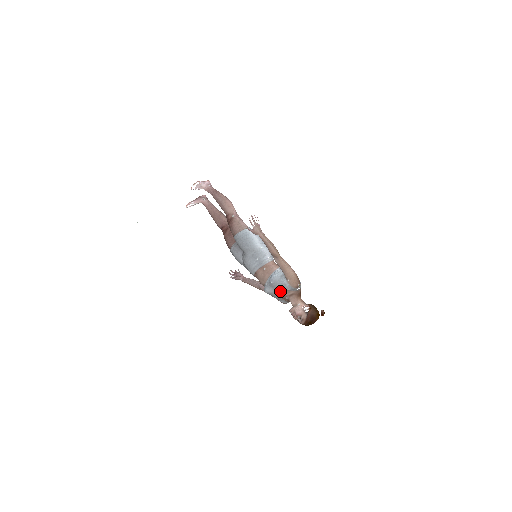
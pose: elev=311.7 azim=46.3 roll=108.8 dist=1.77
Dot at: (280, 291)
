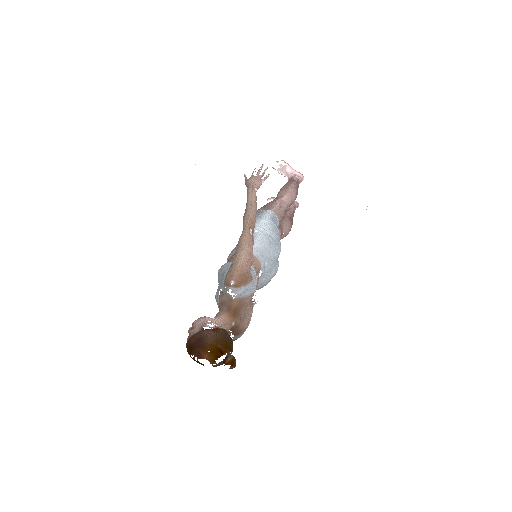
Dot at: (220, 293)
